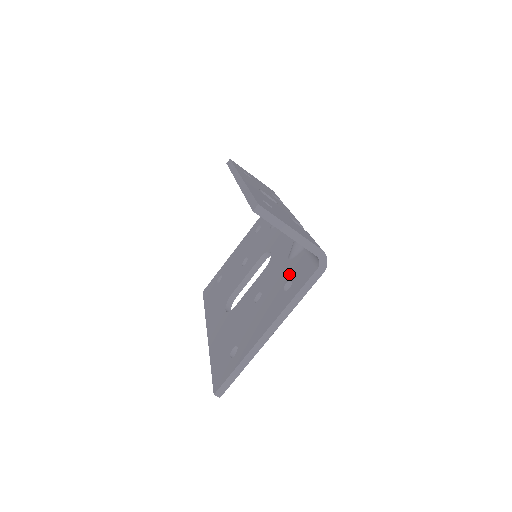
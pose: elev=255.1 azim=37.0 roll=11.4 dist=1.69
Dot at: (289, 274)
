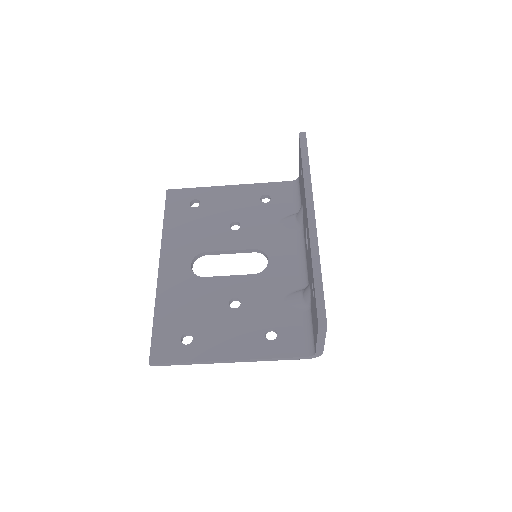
Dot at: (278, 322)
